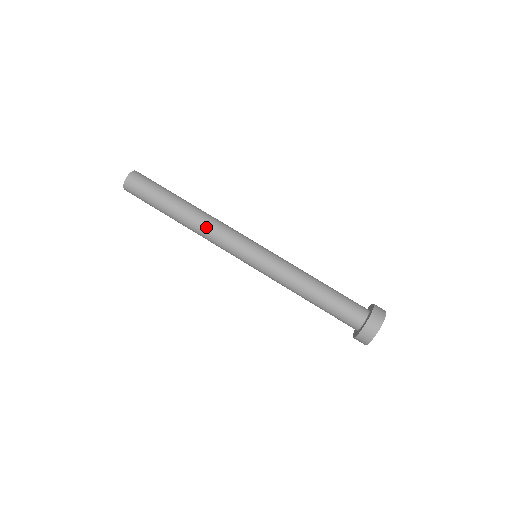
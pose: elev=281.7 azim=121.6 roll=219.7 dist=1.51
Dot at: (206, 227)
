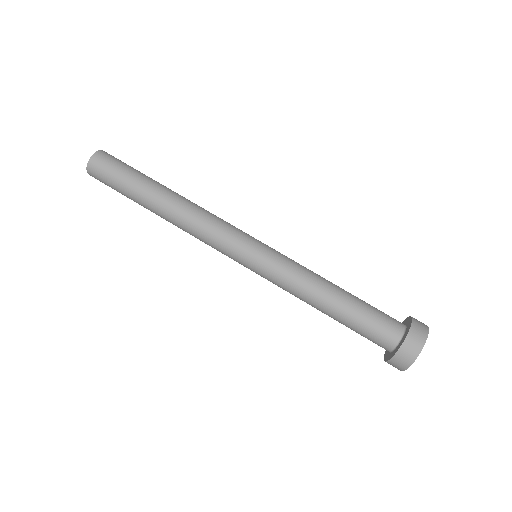
Dot at: (193, 216)
